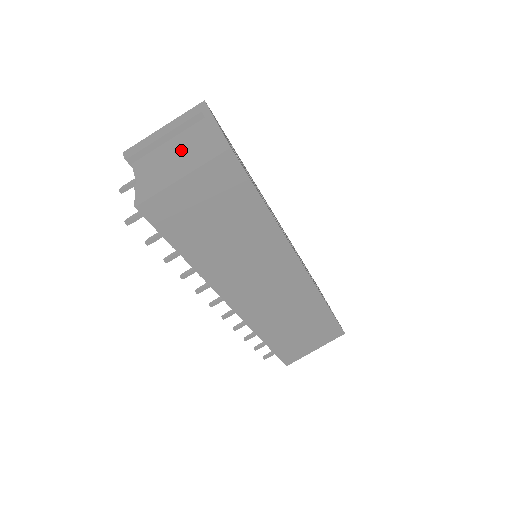
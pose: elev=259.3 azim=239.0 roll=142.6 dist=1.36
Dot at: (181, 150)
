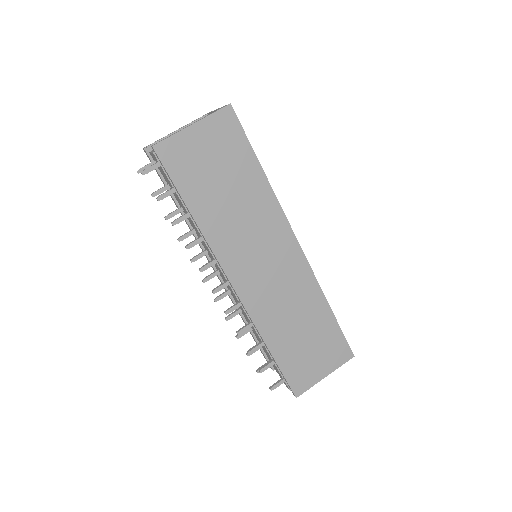
Dot at: occluded
